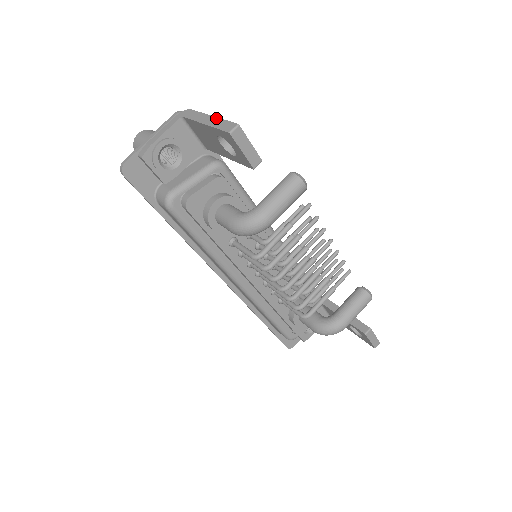
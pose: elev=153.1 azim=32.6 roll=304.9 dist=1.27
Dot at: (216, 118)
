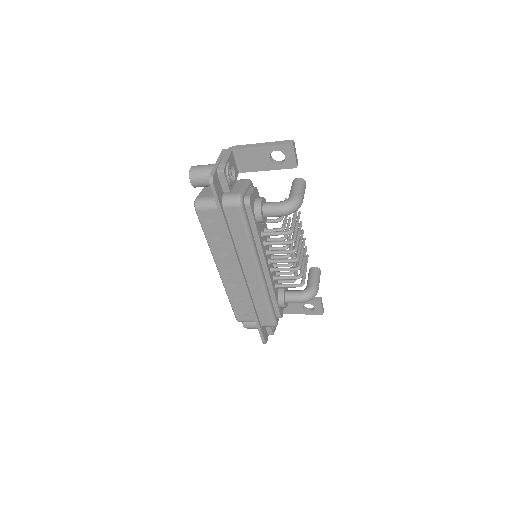
Dot at: (270, 142)
